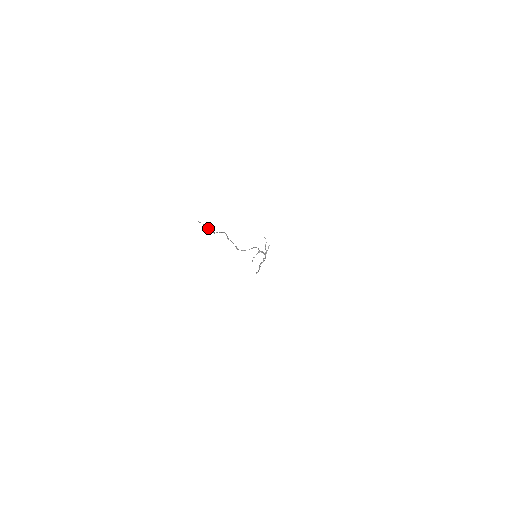
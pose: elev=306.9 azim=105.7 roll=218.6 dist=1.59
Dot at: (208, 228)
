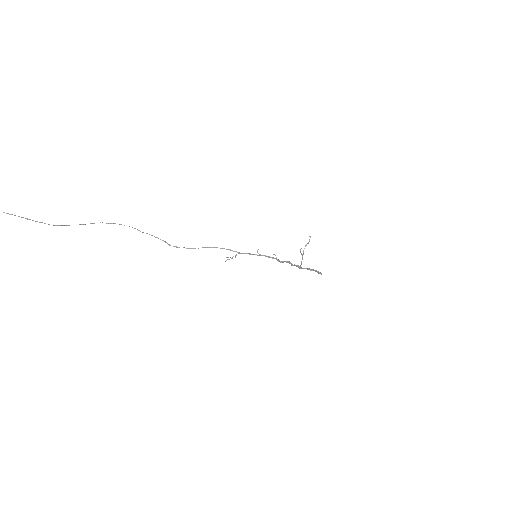
Dot at: (33, 220)
